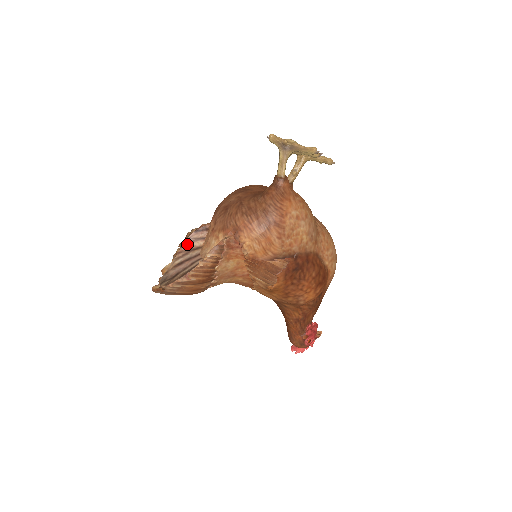
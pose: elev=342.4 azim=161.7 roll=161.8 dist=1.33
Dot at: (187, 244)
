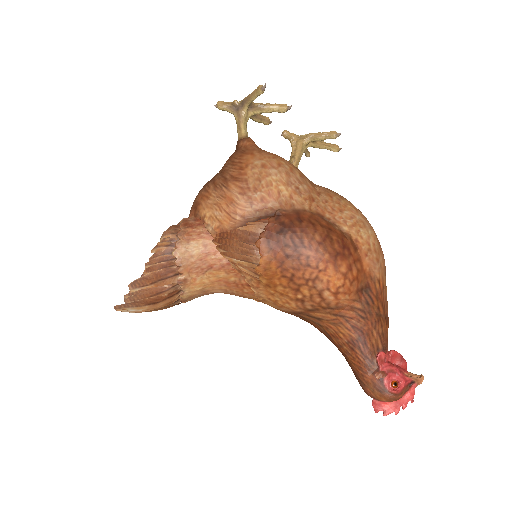
Dot at: occluded
